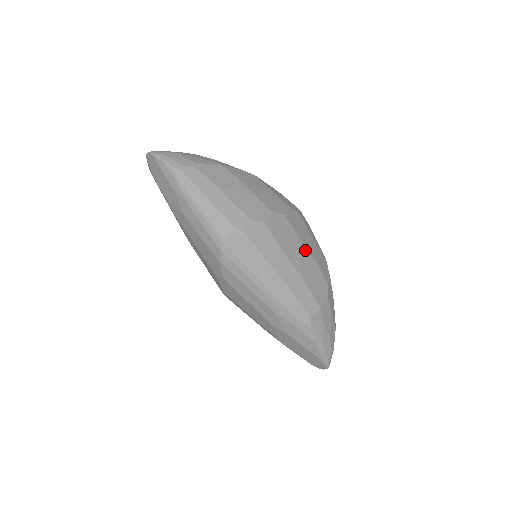
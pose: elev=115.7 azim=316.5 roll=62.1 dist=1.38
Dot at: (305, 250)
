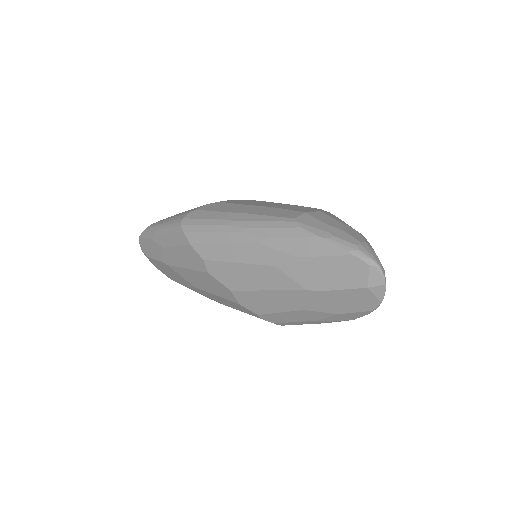
Dot at: occluded
